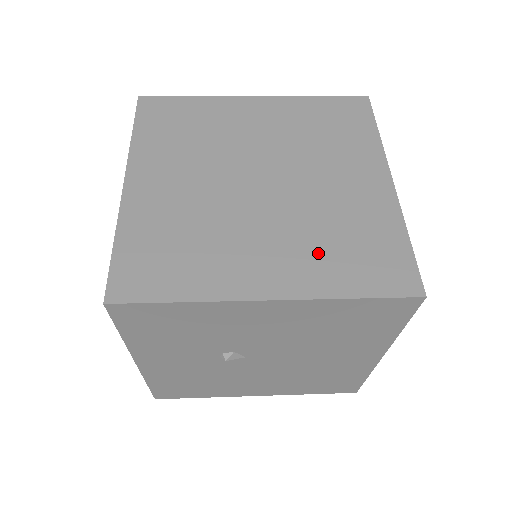
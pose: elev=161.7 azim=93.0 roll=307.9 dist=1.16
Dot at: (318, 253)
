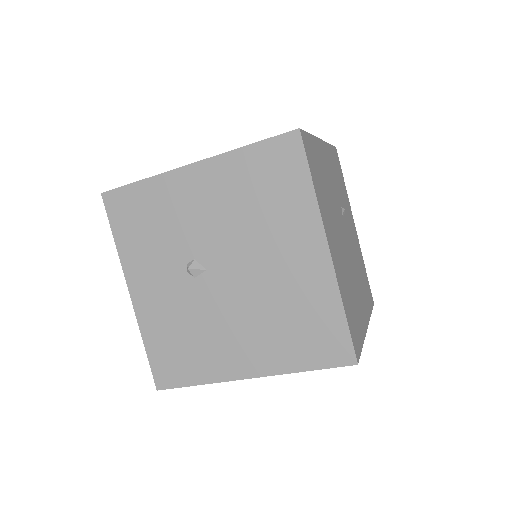
Dot at: occluded
